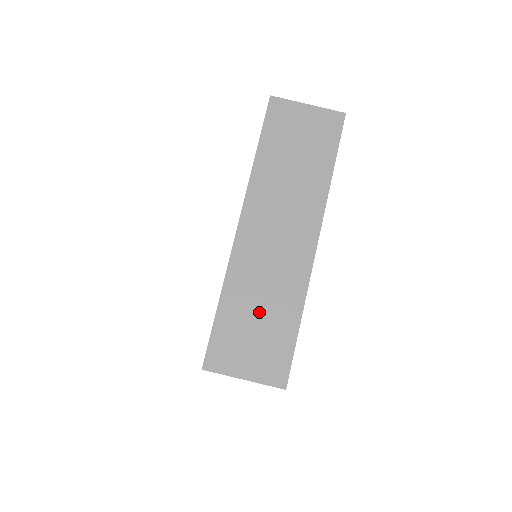
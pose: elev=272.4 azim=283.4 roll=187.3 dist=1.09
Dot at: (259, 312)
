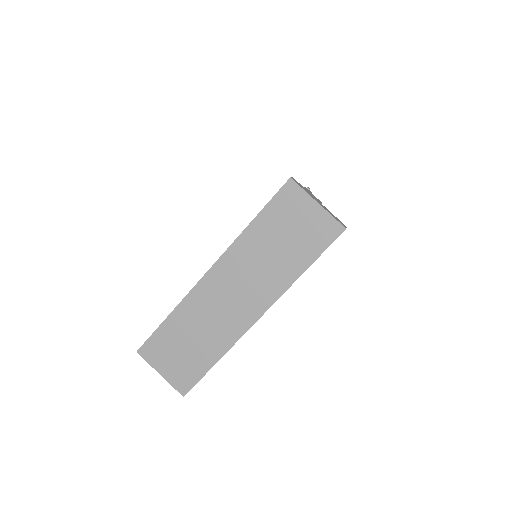
Dot at: (191, 340)
